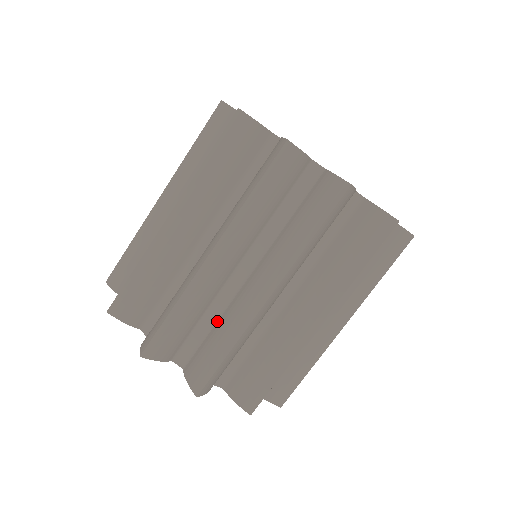
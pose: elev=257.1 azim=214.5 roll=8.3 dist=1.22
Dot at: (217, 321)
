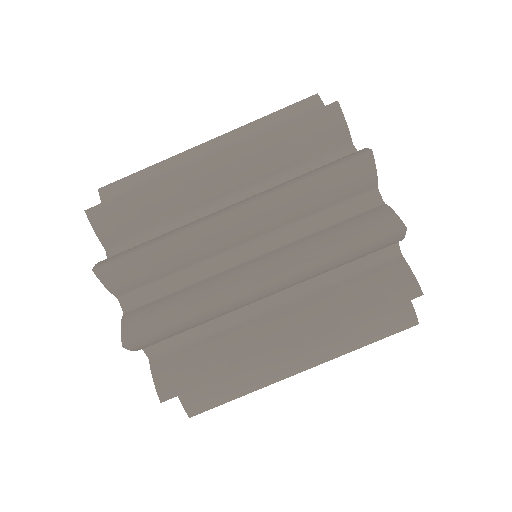
Dot at: occluded
